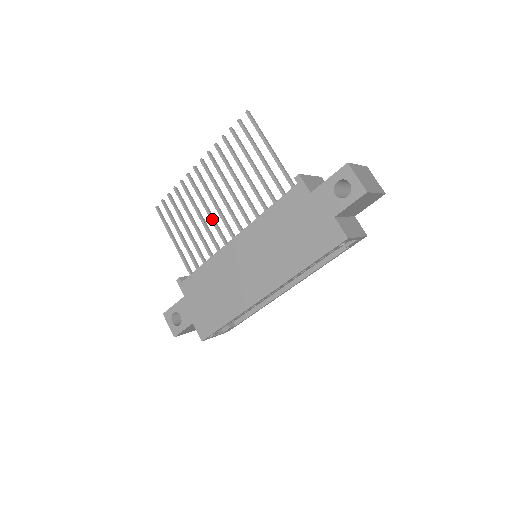
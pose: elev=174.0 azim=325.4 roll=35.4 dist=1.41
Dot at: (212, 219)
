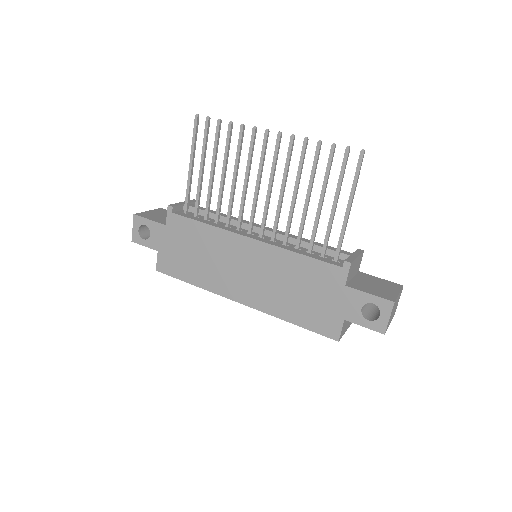
Dot at: (244, 195)
